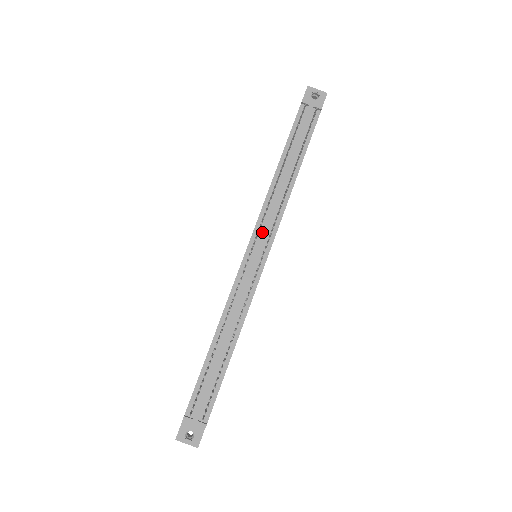
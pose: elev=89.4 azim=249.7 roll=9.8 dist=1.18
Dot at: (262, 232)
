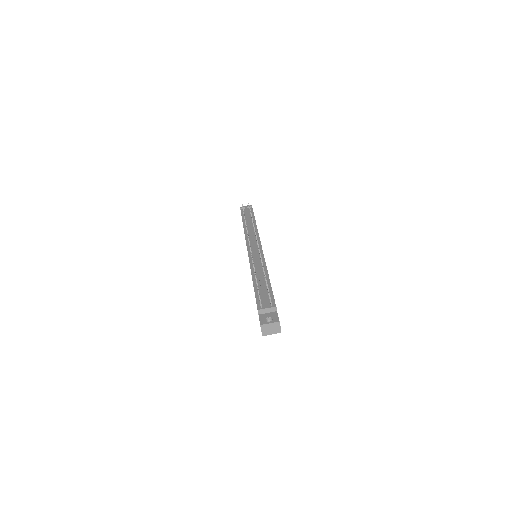
Dot at: (251, 240)
